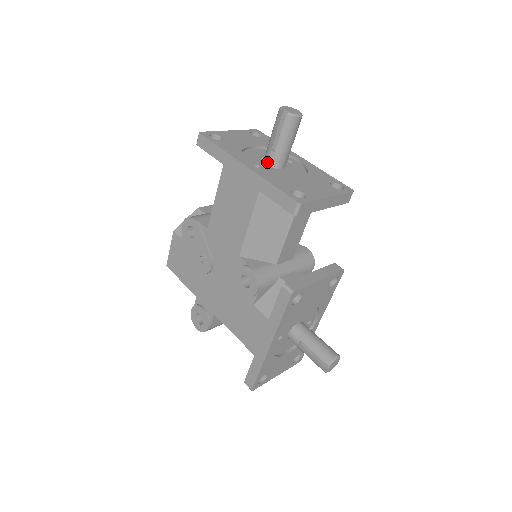
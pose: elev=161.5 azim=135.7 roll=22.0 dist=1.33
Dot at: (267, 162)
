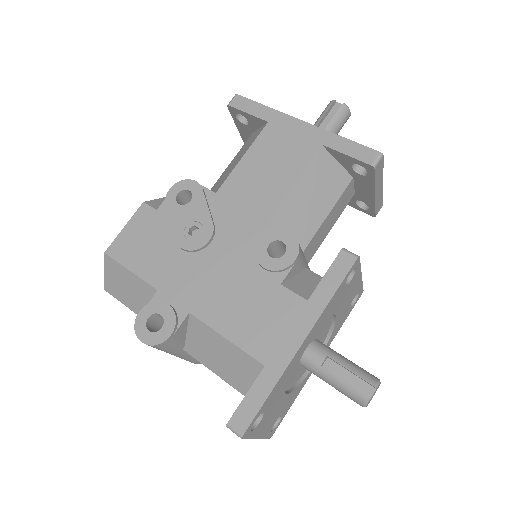
Dot at: occluded
